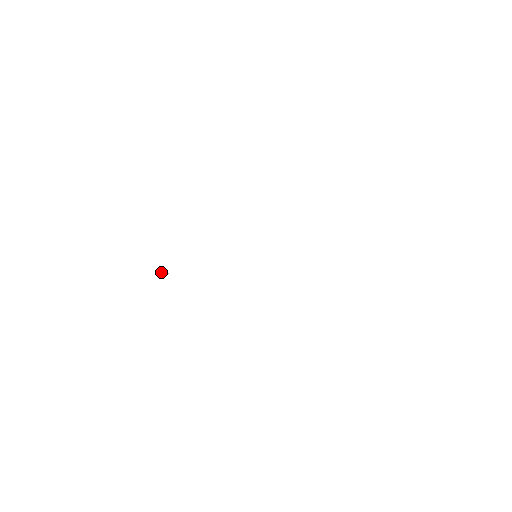
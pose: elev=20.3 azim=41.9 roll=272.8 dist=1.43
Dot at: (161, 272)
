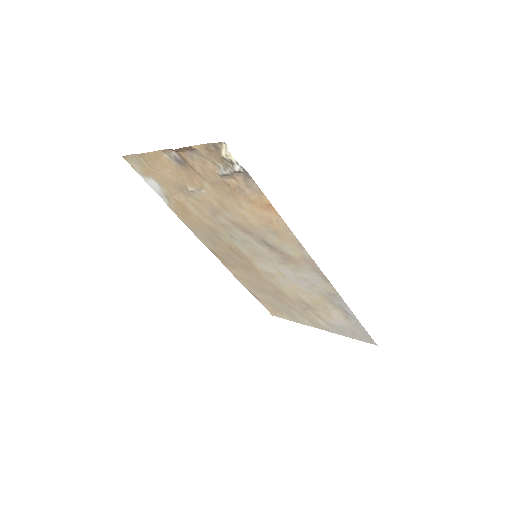
Dot at: (217, 170)
